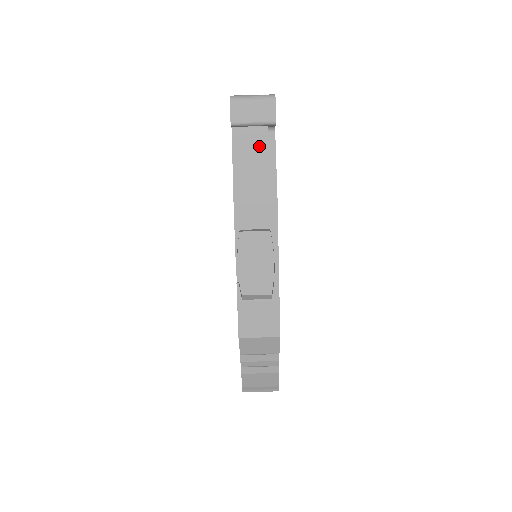
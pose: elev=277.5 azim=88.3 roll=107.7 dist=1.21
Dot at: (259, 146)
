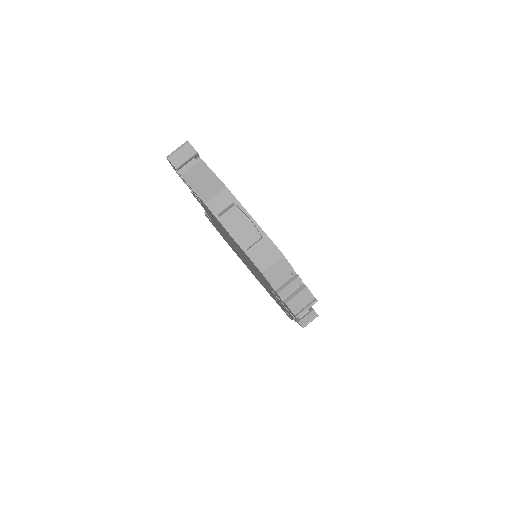
Dot at: (198, 171)
